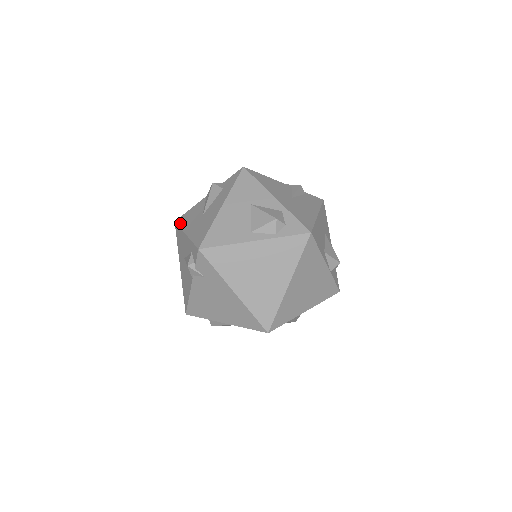
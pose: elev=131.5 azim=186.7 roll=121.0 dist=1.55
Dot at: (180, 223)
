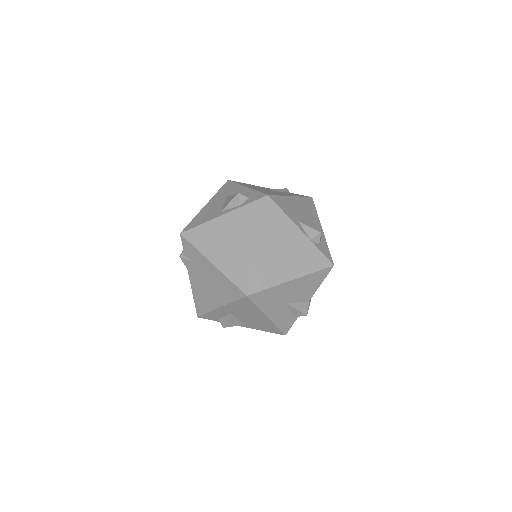
Dot at: occluded
